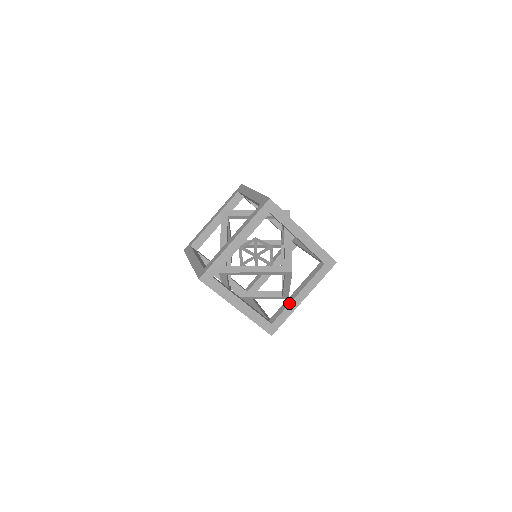
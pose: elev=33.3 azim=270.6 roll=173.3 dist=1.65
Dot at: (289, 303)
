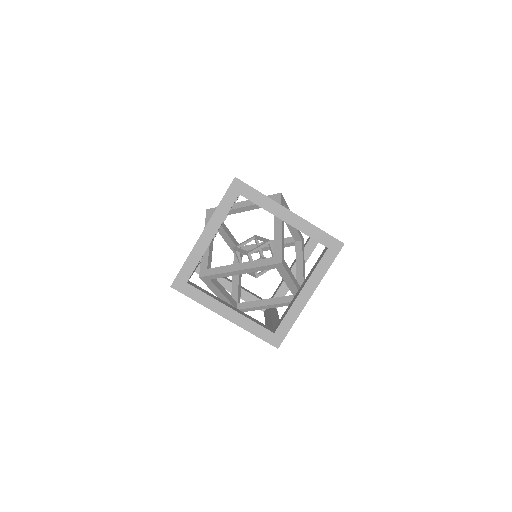
Dot at: (291, 304)
